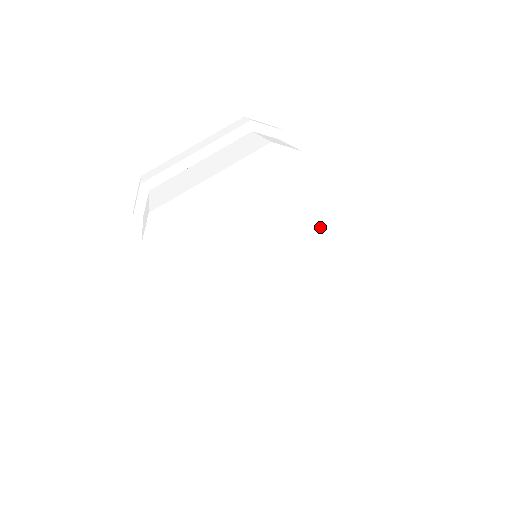
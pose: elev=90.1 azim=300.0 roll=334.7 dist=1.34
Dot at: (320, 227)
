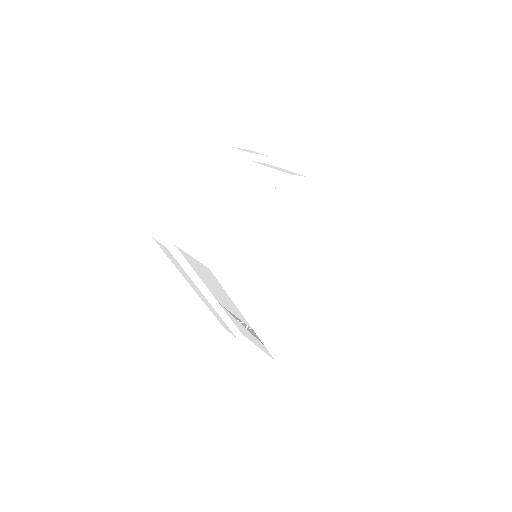
Dot at: (318, 228)
